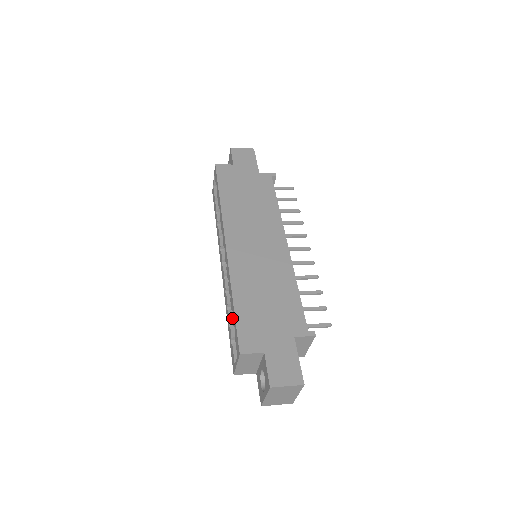
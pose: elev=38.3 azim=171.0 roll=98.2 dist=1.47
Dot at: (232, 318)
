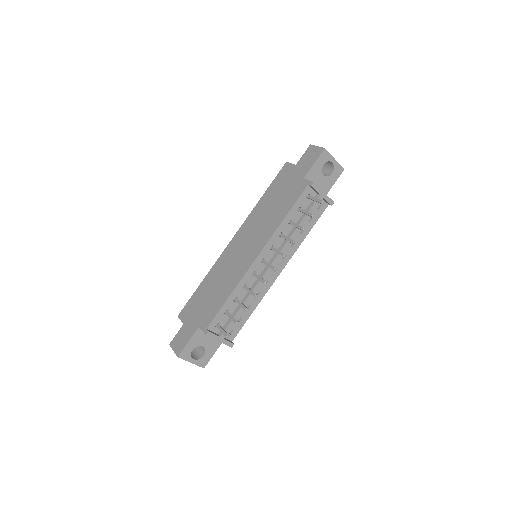
Dot at: occluded
